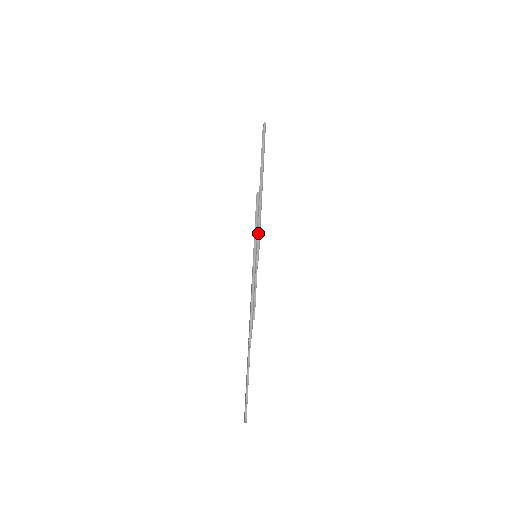
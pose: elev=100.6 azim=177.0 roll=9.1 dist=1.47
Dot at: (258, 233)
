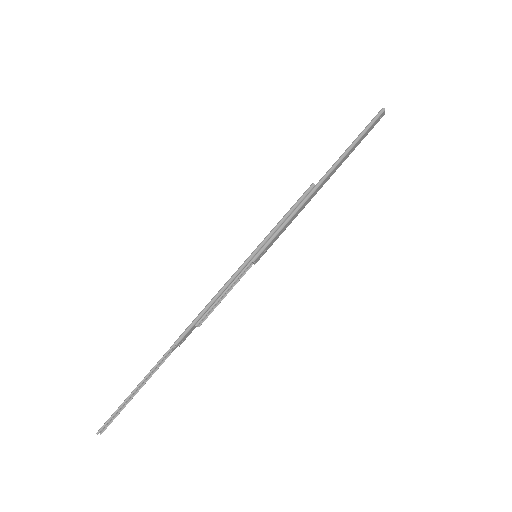
Dot at: (276, 230)
